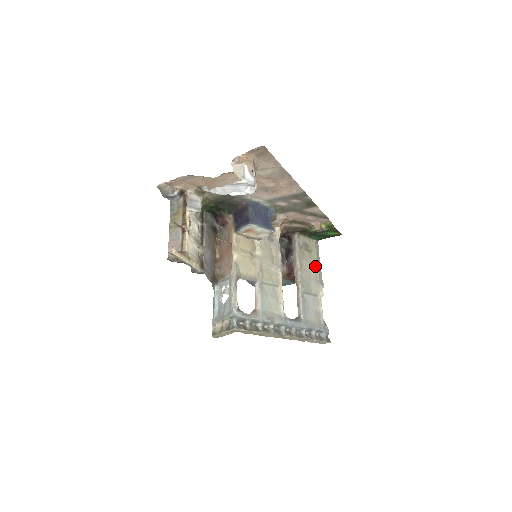
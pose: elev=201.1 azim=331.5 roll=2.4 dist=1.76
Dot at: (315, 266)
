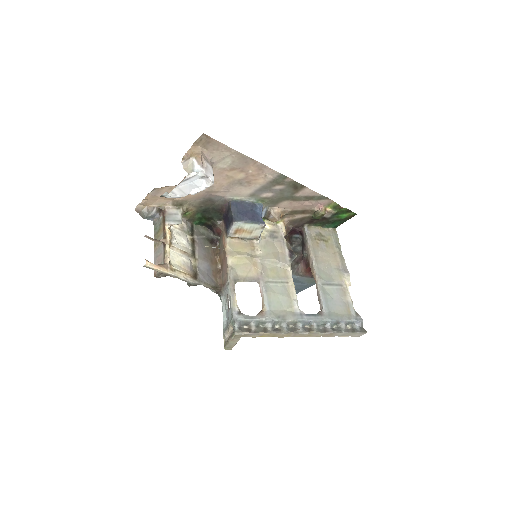
Dot at: (335, 255)
